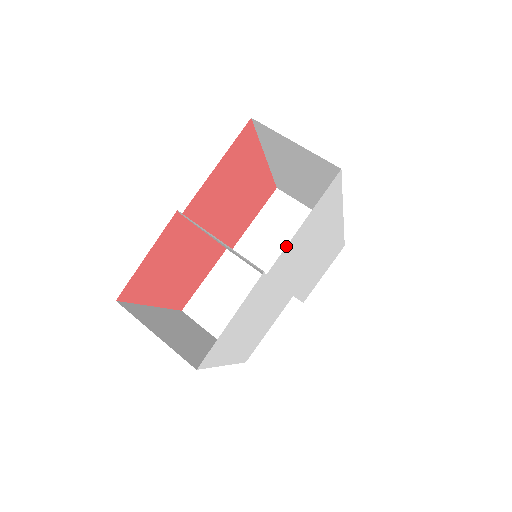
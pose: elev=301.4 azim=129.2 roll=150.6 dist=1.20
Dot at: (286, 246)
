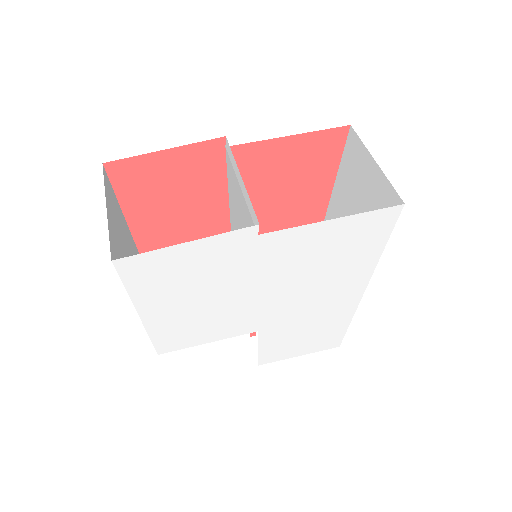
Dot at: (299, 226)
